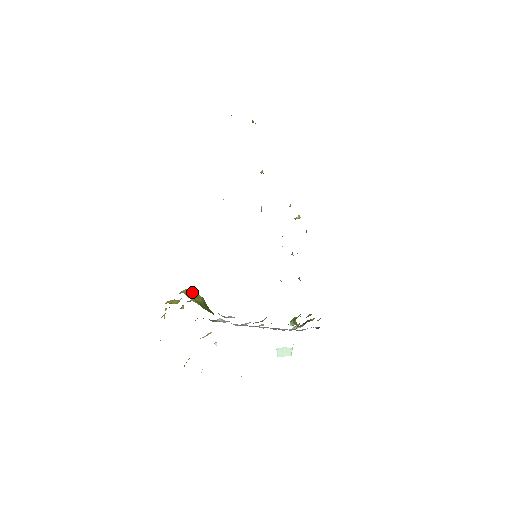
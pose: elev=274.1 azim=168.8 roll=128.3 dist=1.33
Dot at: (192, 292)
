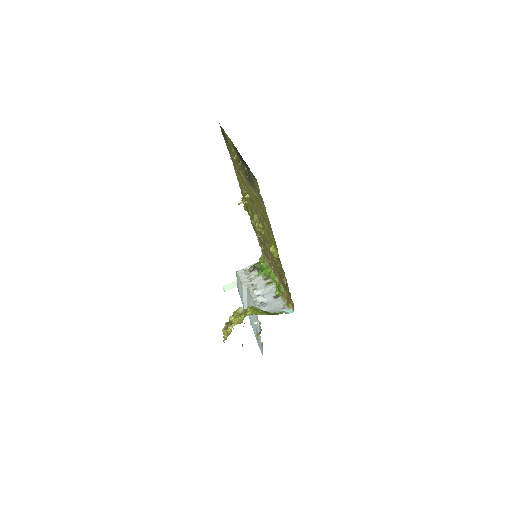
Dot at: (252, 309)
